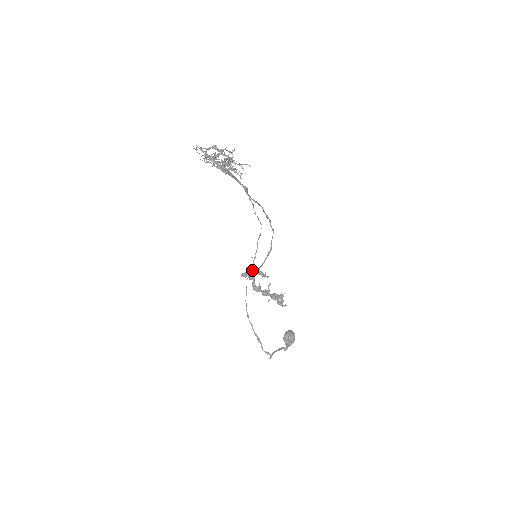
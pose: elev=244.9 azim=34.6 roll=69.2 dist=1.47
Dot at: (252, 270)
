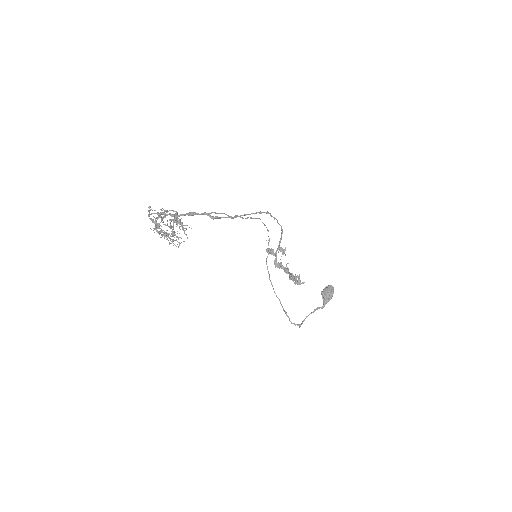
Dot at: (268, 253)
